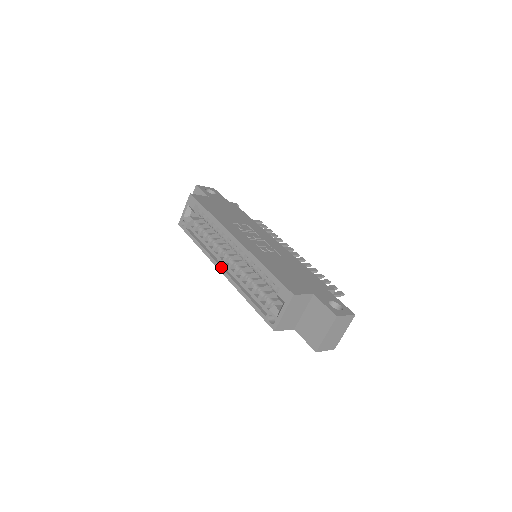
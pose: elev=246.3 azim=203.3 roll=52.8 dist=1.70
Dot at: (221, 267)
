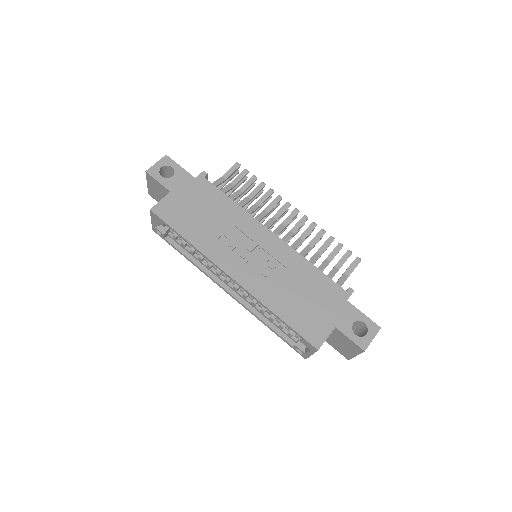
Dot at: (226, 291)
